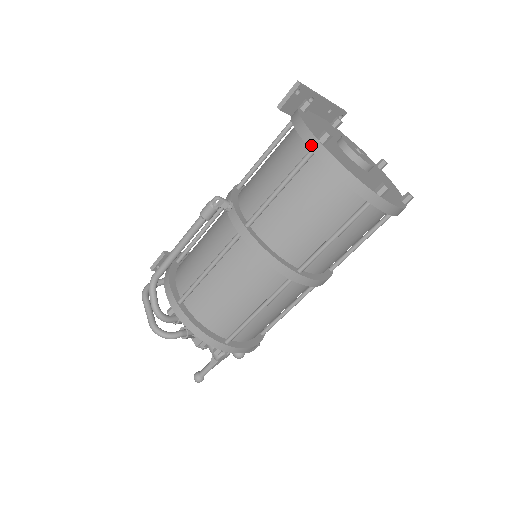
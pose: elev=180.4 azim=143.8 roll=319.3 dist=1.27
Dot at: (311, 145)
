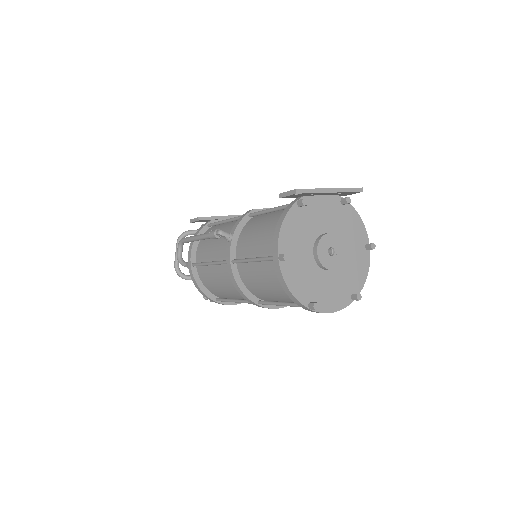
Dot at: (274, 256)
